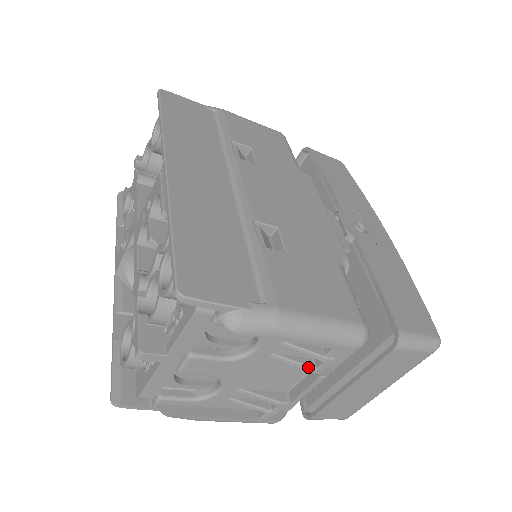
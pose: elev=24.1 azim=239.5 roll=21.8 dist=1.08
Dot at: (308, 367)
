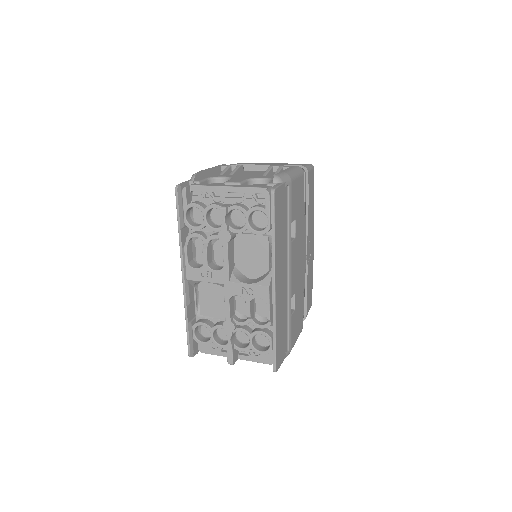
Dot at: occluded
